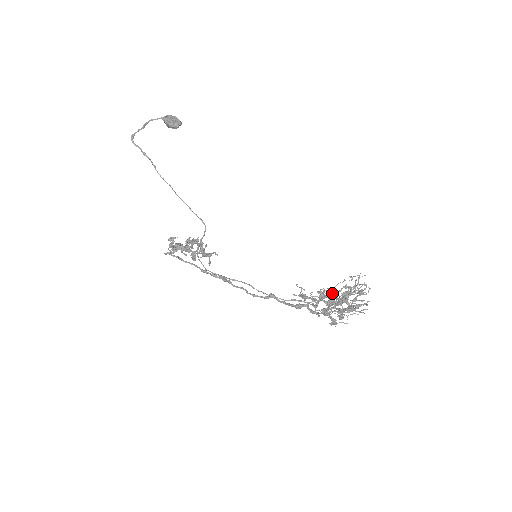
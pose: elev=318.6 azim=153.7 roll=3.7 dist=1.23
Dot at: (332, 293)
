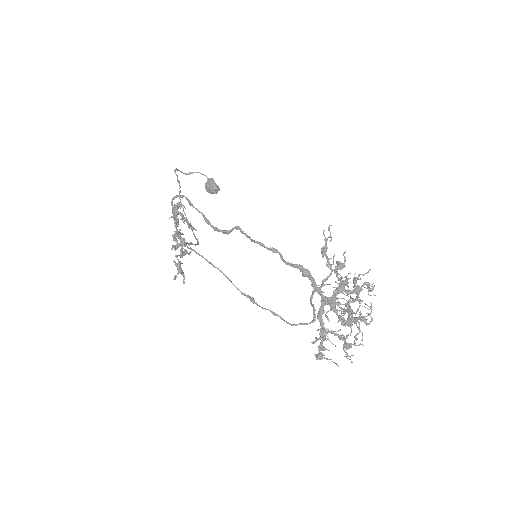
Dot at: occluded
